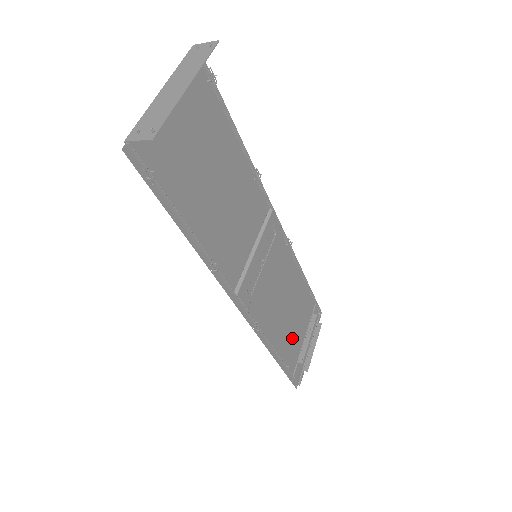
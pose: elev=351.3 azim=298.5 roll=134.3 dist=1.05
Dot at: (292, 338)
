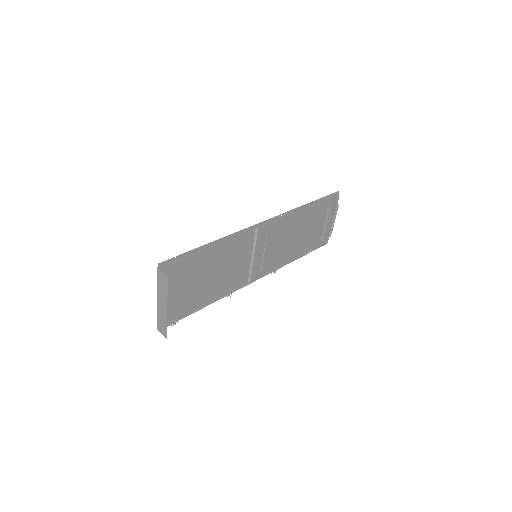
Dot at: (310, 236)
